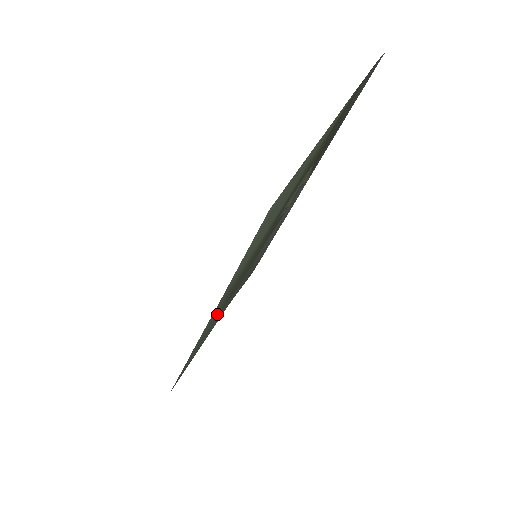
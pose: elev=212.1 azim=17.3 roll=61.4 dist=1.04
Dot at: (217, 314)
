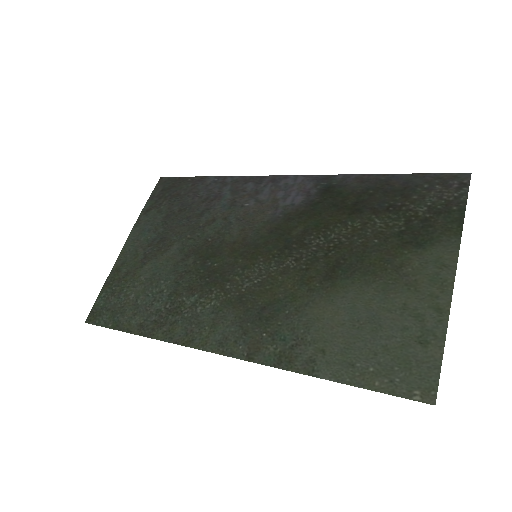
Dot at: (206, 304)
